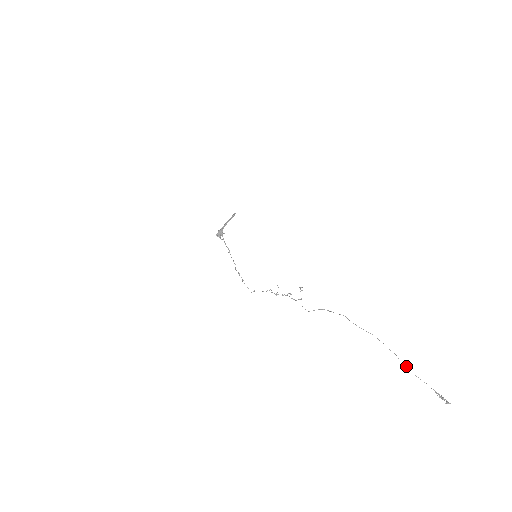
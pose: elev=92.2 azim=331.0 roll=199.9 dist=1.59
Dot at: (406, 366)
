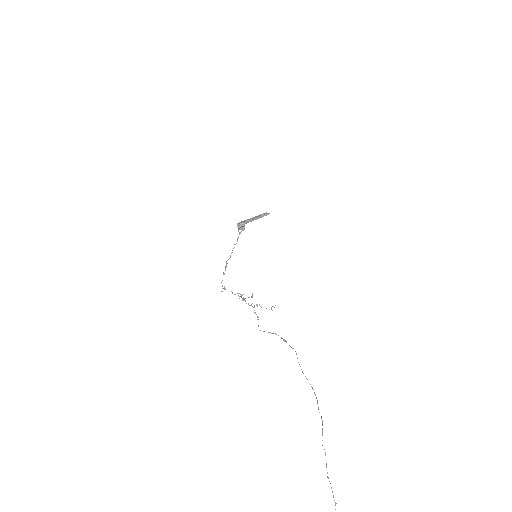
Dot at: occluded
